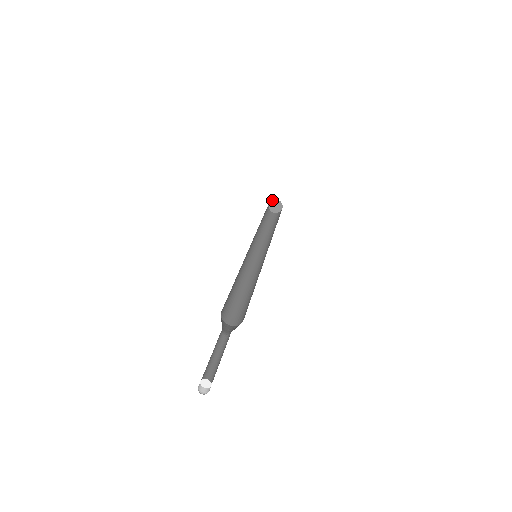
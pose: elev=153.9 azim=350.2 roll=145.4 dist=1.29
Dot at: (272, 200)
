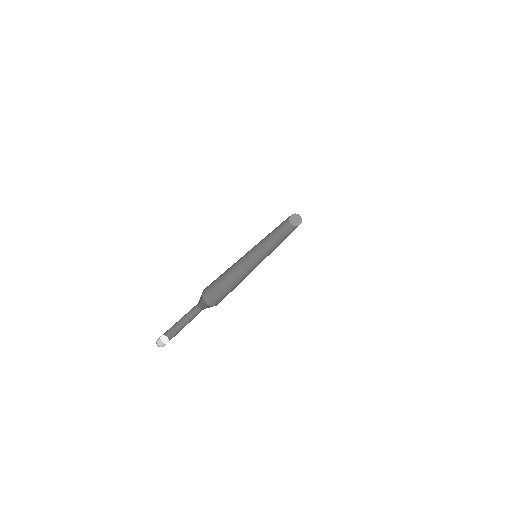
Dot at: (295, 213)
